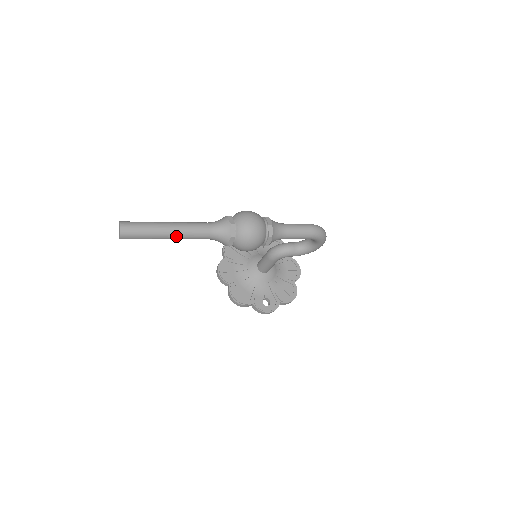
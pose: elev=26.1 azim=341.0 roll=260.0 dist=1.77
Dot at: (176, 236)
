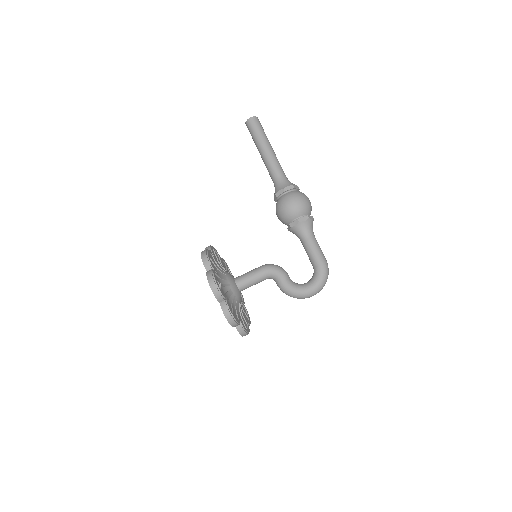
Dot at: (269, 152)
